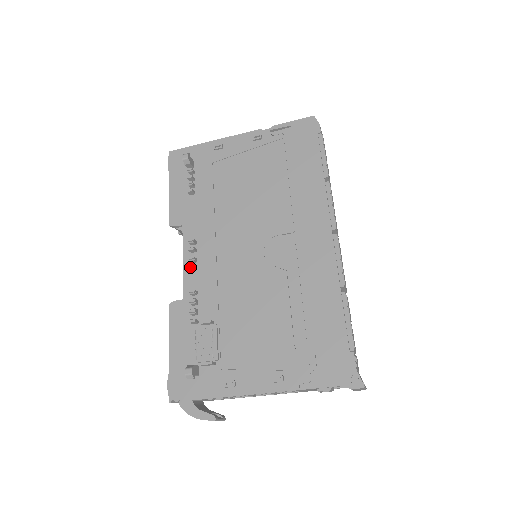
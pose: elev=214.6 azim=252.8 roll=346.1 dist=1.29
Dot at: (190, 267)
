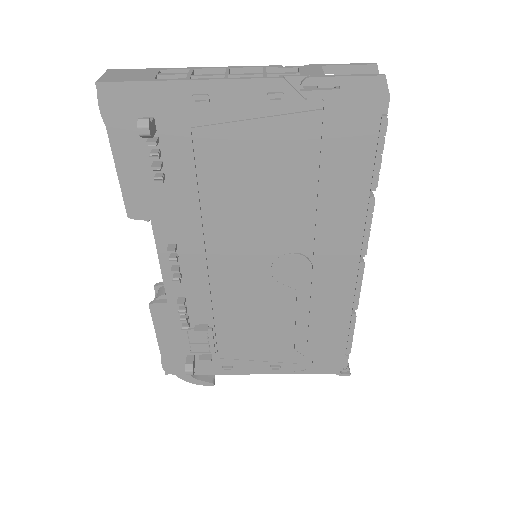
Dot at: (175, 282)
